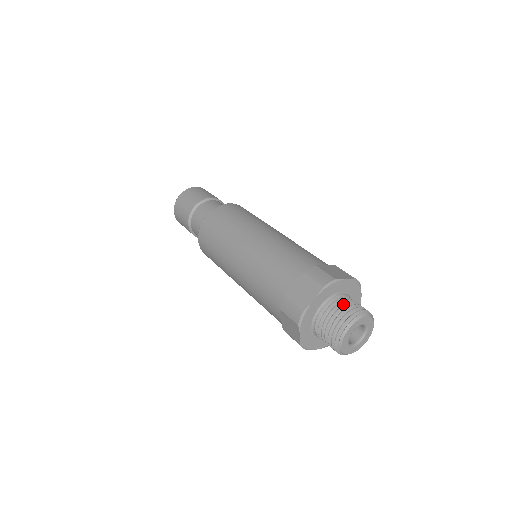
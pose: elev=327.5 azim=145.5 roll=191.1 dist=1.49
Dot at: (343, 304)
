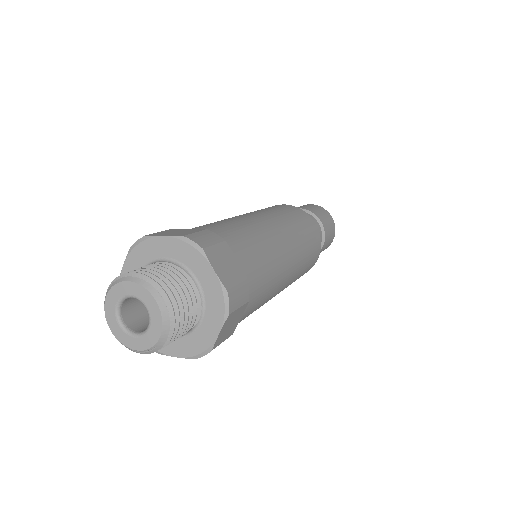
Dot at: (174, 278)
